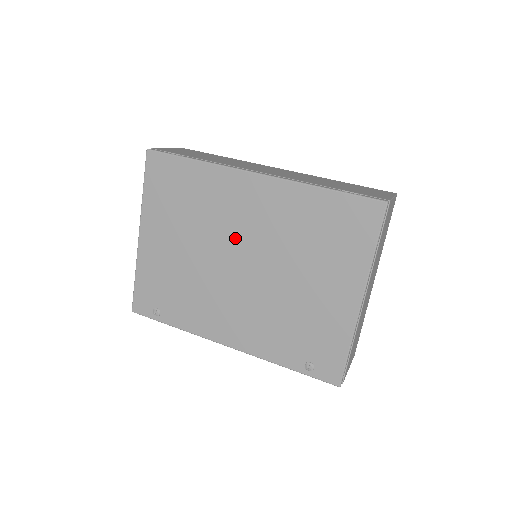
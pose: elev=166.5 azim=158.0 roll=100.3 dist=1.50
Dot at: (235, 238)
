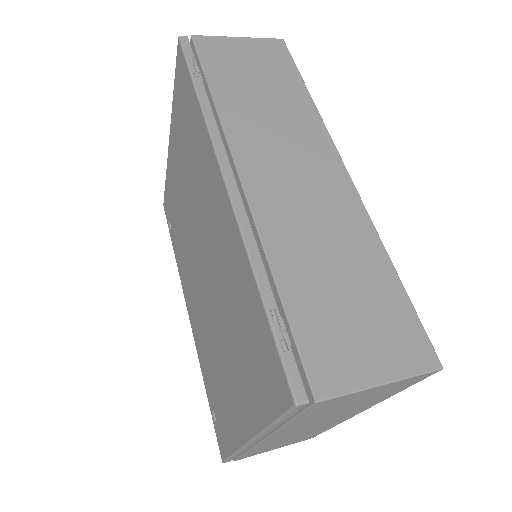
Dot at: (203, 231)
